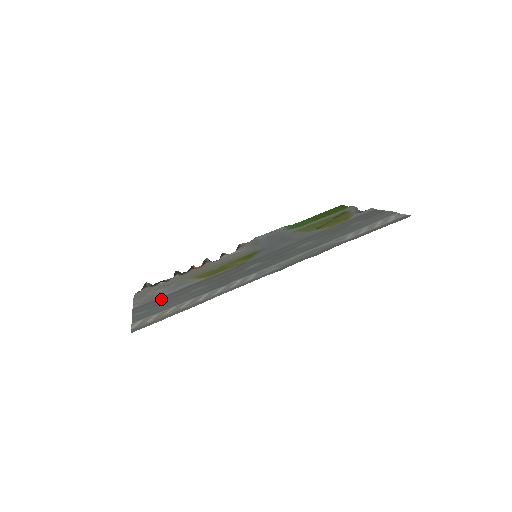
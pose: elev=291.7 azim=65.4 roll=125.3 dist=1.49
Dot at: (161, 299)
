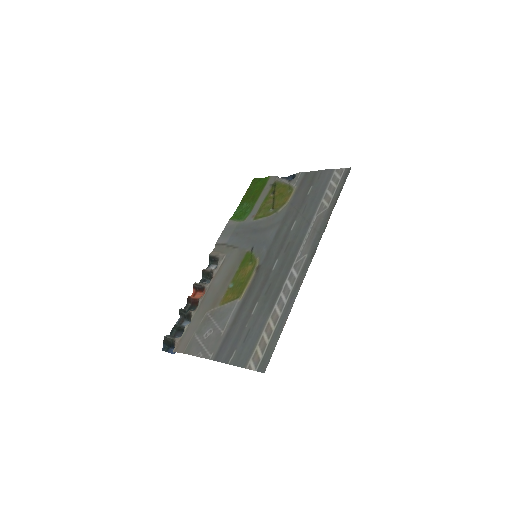
Dot at: (230, 336)
